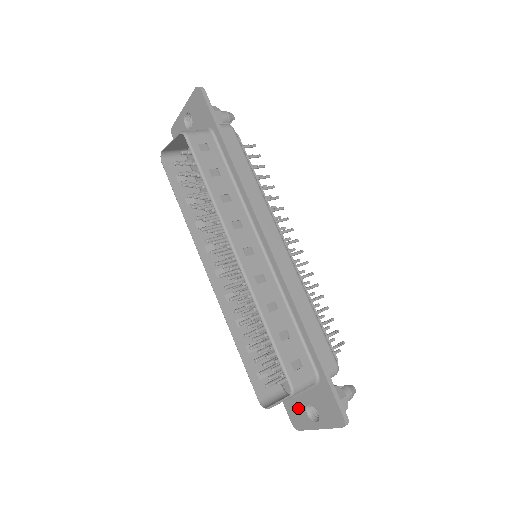
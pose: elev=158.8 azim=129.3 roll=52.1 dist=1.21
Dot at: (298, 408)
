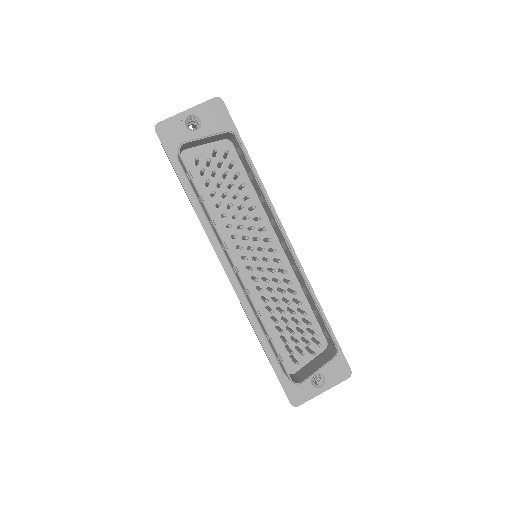
Dot at: (302, 383)
